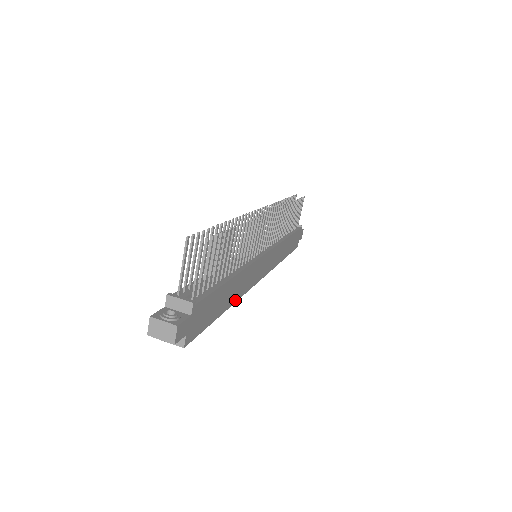
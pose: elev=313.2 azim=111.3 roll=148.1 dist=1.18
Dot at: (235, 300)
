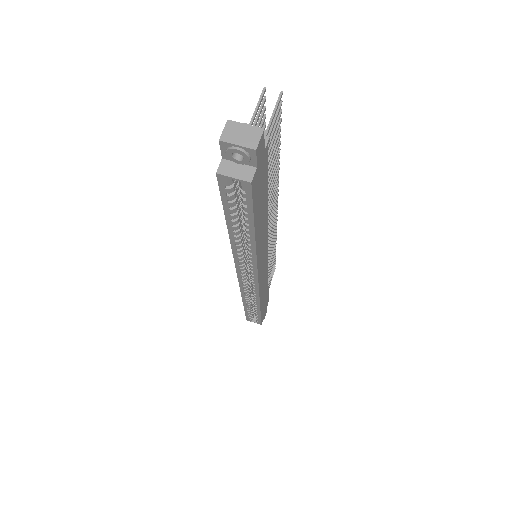
Dot at: (257, 248)
